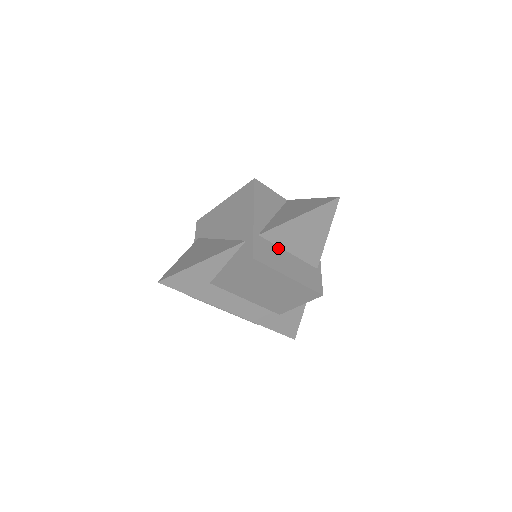
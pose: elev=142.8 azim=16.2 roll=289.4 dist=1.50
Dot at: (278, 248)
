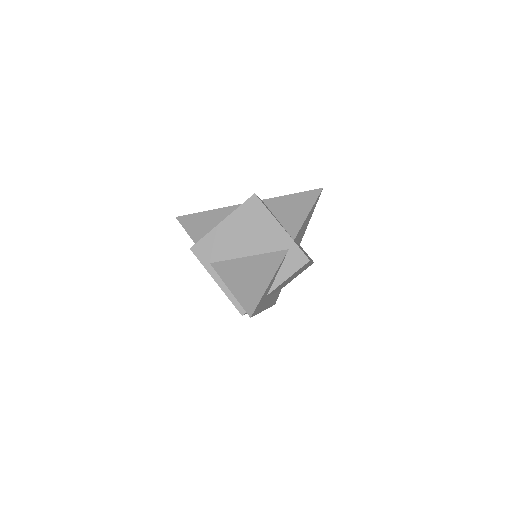
Dot at: occluded
